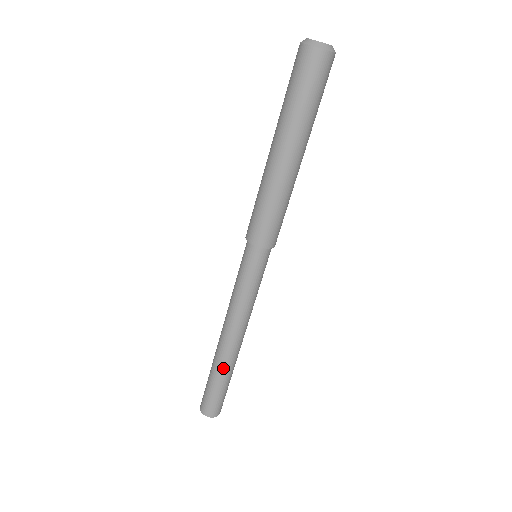
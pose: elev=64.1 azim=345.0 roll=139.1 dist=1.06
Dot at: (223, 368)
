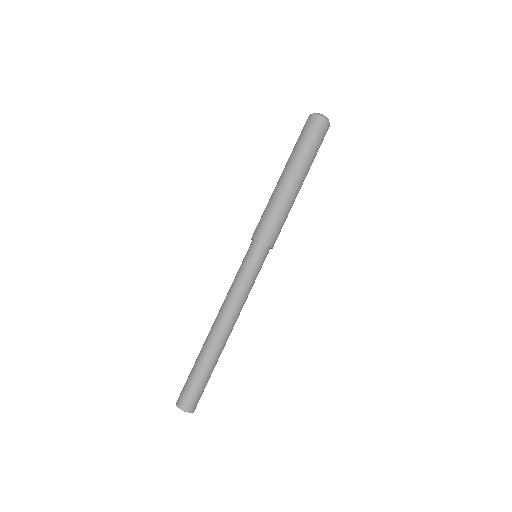
Dot at: (204, 352)
